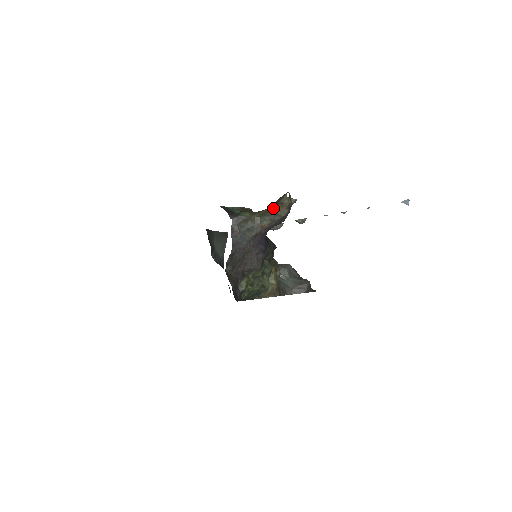
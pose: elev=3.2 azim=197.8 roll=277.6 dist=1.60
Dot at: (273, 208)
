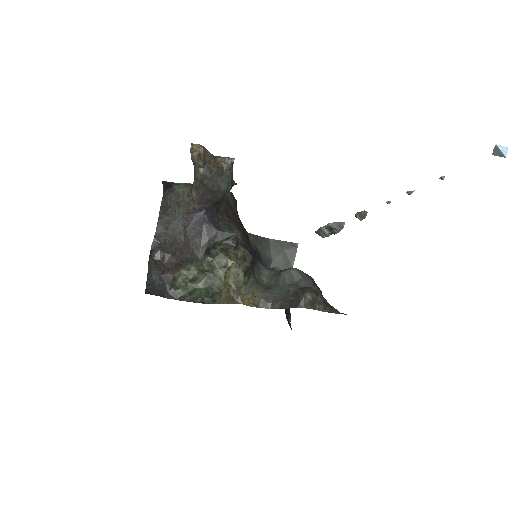
Dot at: (194, 171)
